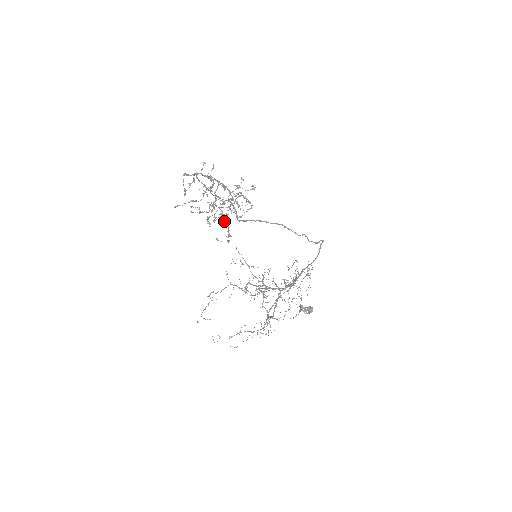
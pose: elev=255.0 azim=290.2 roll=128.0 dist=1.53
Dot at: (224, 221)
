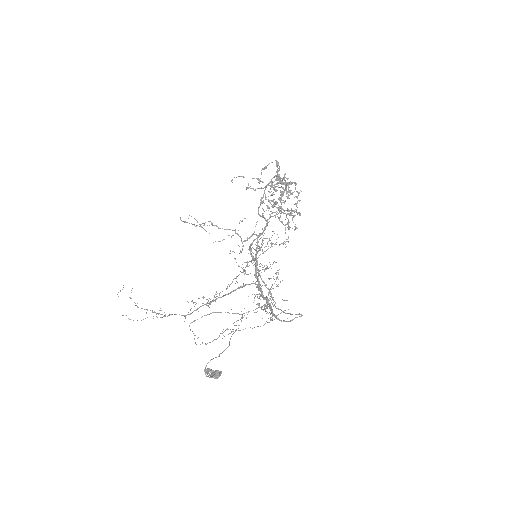
Dot at: (281, 195)
